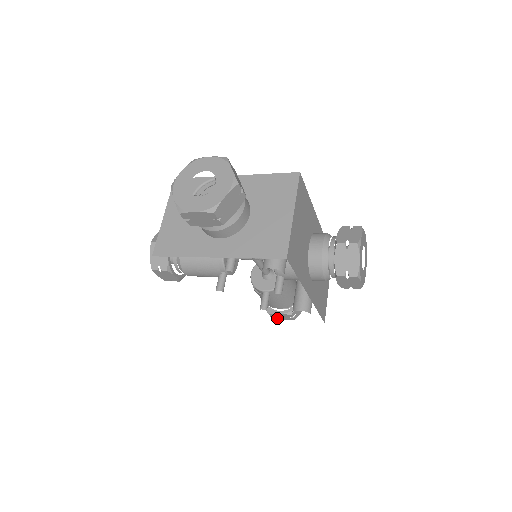
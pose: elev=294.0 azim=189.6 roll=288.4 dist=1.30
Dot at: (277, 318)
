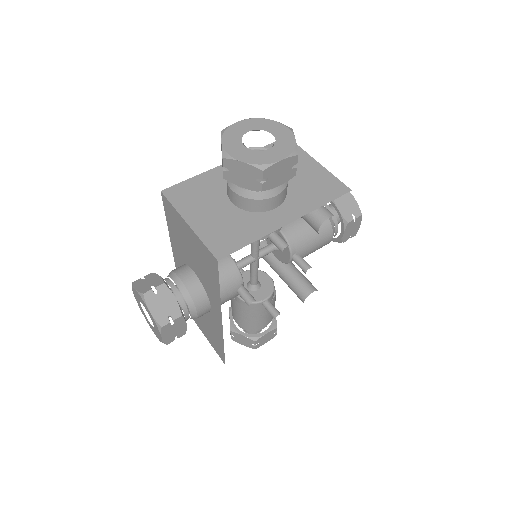
Dot at: (260, 345)
